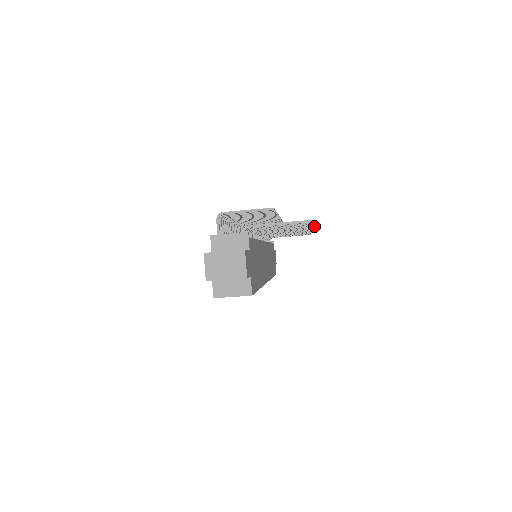
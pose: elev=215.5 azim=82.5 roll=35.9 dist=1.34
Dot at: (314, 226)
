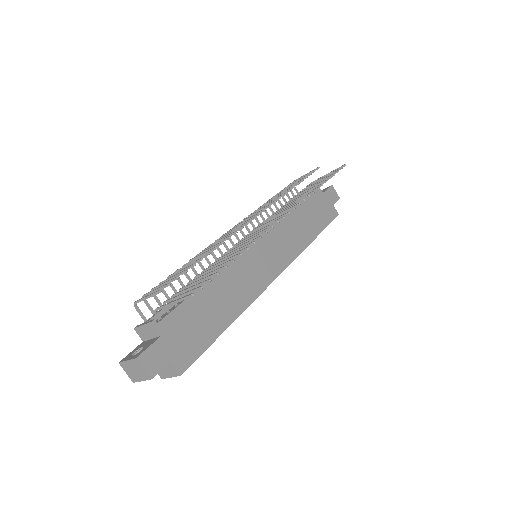
Dot at: occluded
